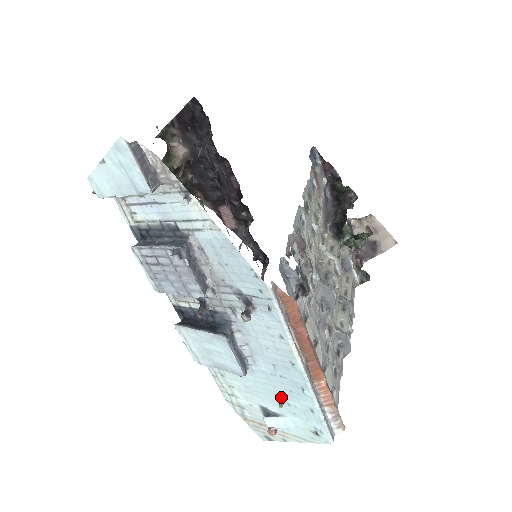
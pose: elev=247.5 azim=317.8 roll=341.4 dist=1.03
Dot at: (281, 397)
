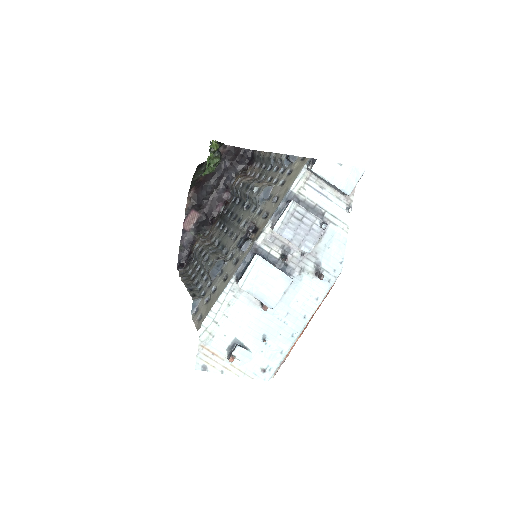
Dot at: (266, 336)
